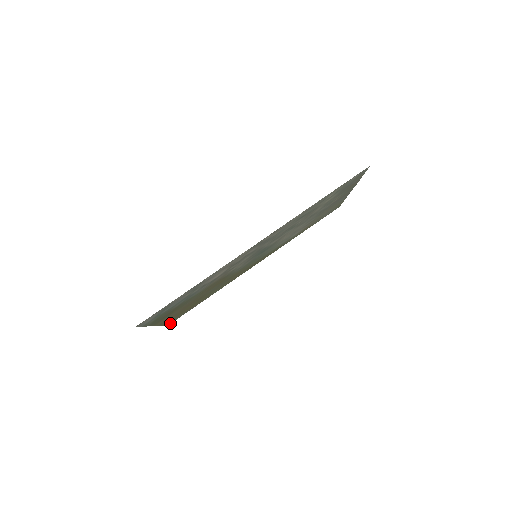
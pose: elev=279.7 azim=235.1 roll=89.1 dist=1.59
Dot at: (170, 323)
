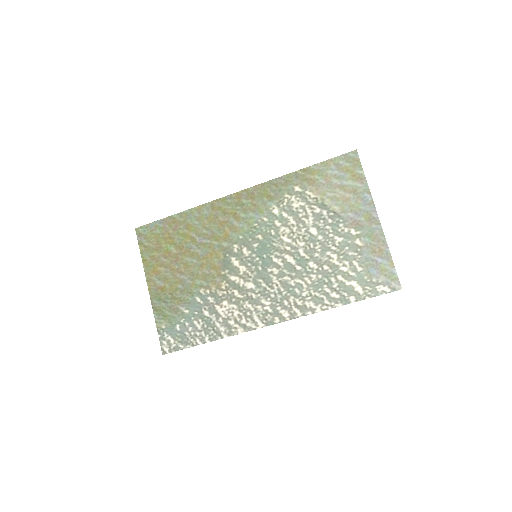
Dot at: (139, 229)
